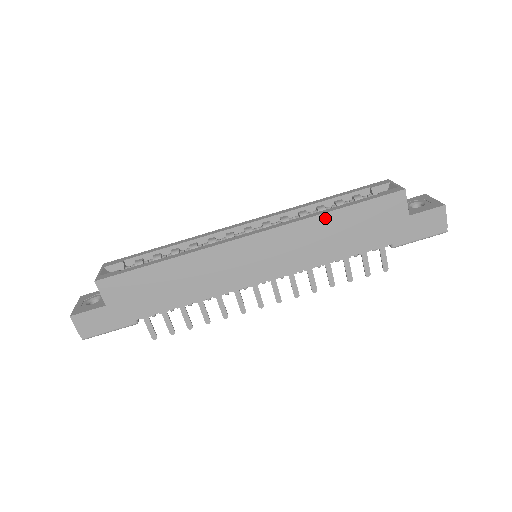
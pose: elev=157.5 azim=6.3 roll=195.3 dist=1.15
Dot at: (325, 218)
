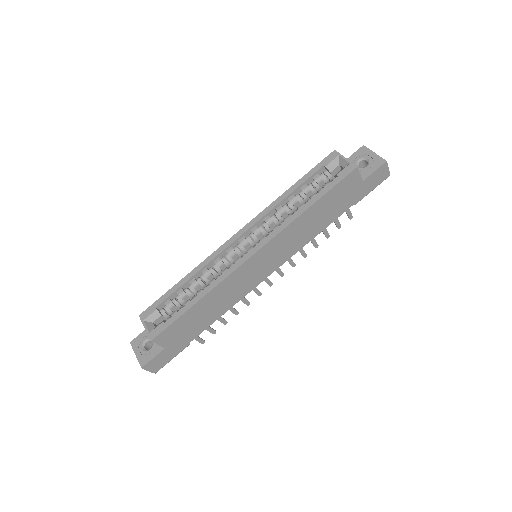
Dot at: (305, 215)
